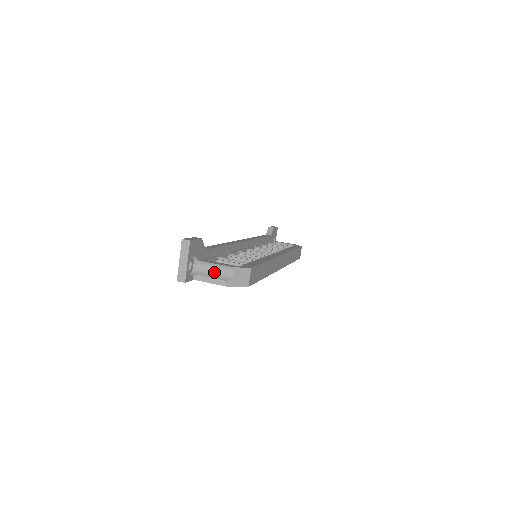
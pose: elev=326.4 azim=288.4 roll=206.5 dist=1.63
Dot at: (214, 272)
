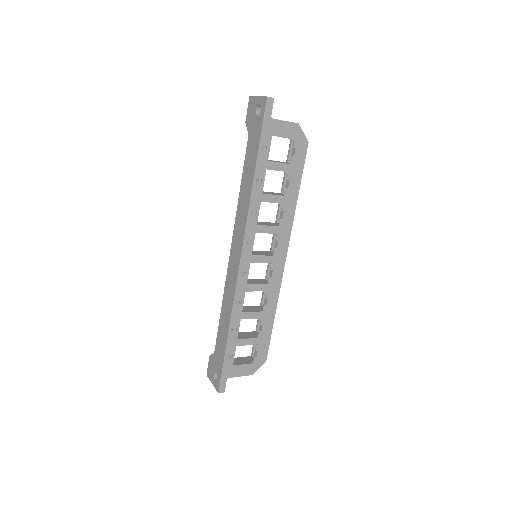
Dot at: occluded
